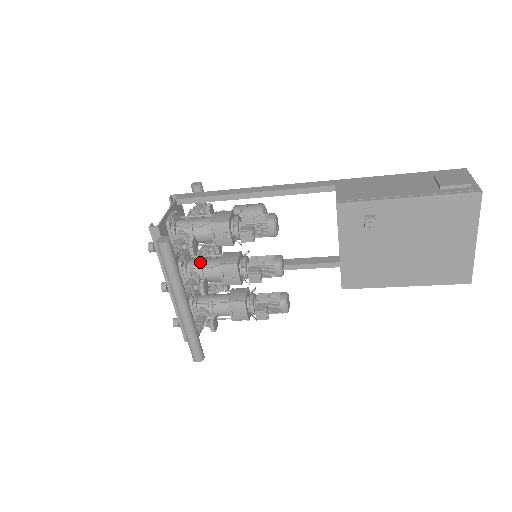
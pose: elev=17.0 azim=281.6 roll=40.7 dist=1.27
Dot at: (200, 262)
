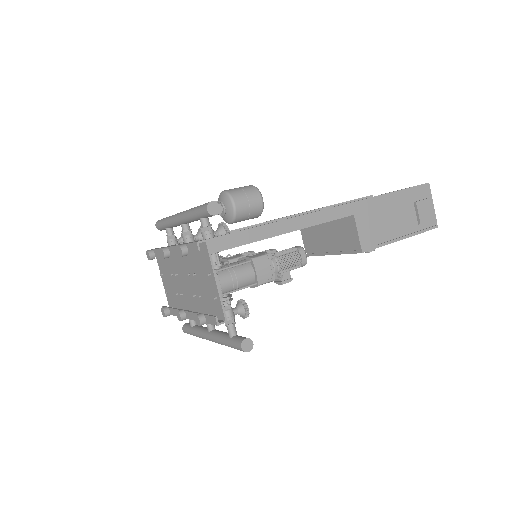
Dot at: occluded
